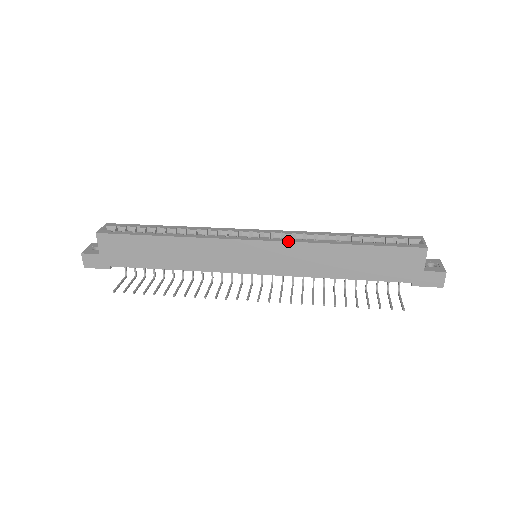
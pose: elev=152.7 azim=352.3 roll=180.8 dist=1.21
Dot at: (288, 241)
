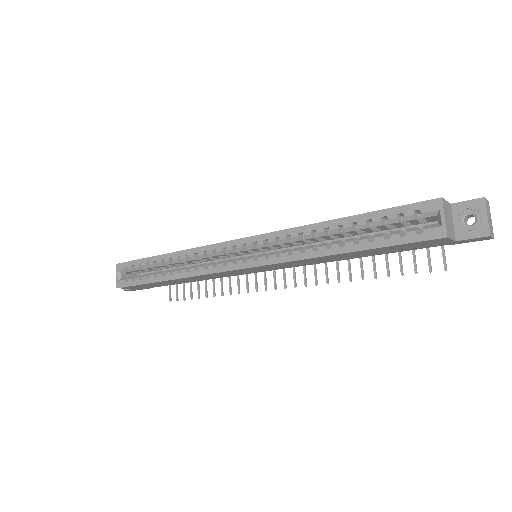
Dot at: (273, 264)
